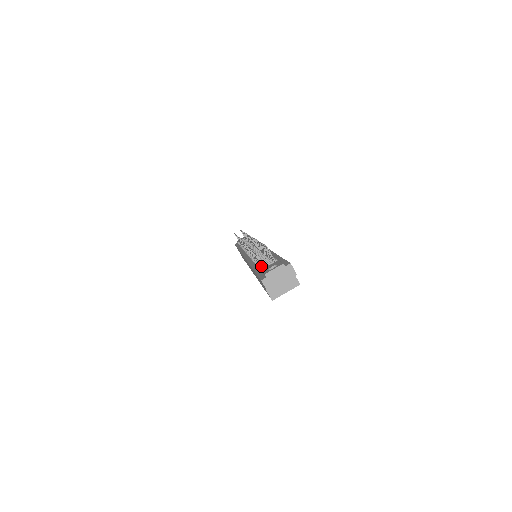
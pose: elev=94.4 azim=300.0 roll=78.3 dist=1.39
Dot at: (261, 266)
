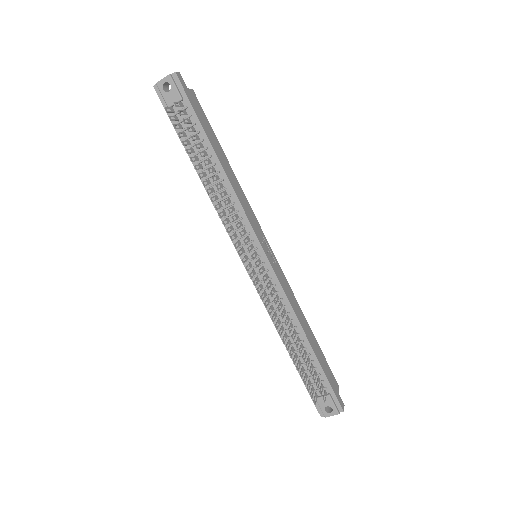
Dot at: (308, 379)
